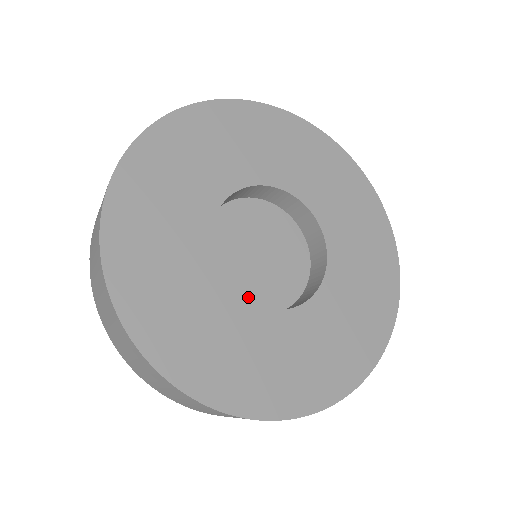
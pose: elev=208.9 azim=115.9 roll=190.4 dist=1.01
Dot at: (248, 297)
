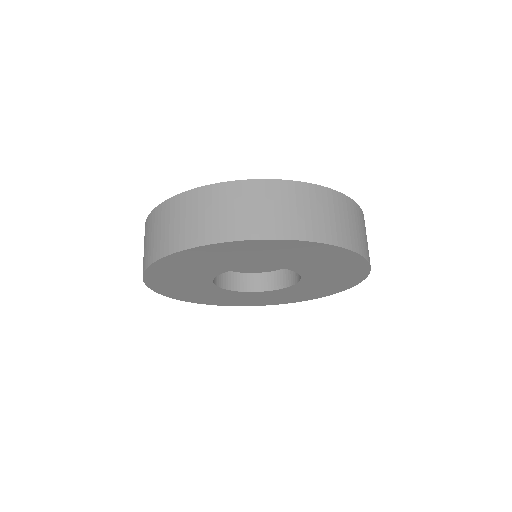
Dot at: (249, 270)
